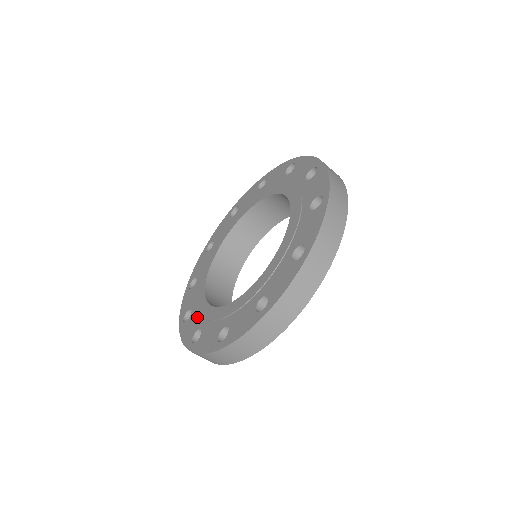
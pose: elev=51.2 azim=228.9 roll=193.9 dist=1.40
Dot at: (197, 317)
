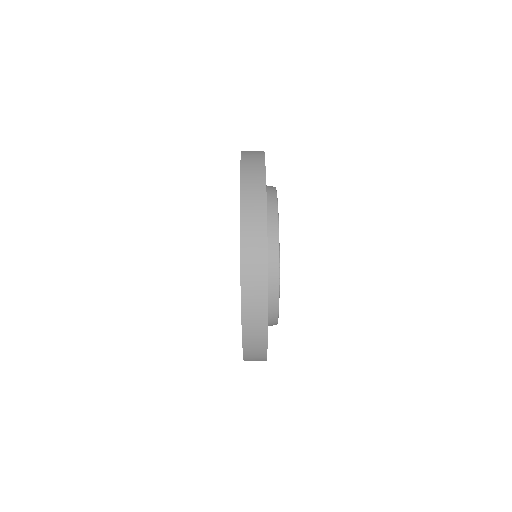
Dot at: occluded
